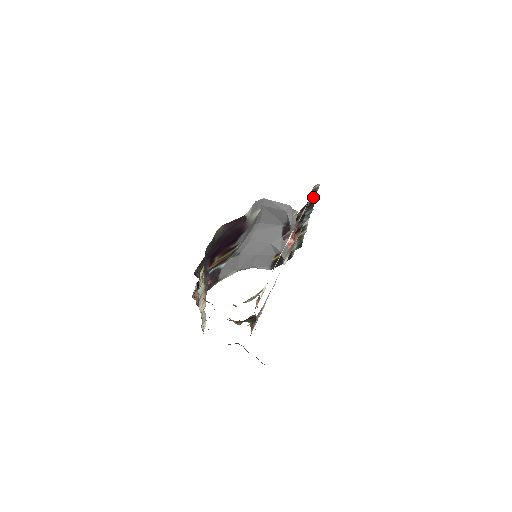
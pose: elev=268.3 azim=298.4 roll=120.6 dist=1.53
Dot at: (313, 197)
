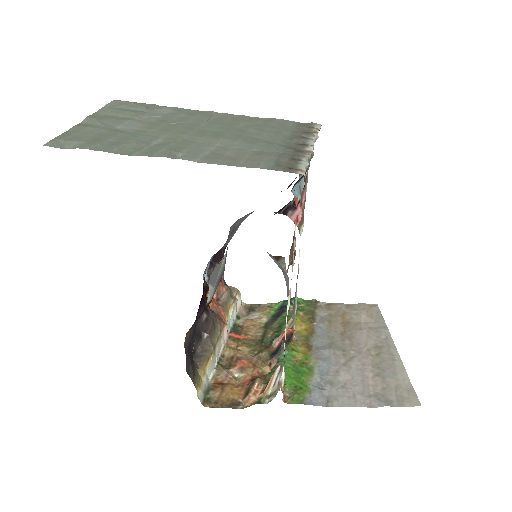
Dot at: (302, 176)
